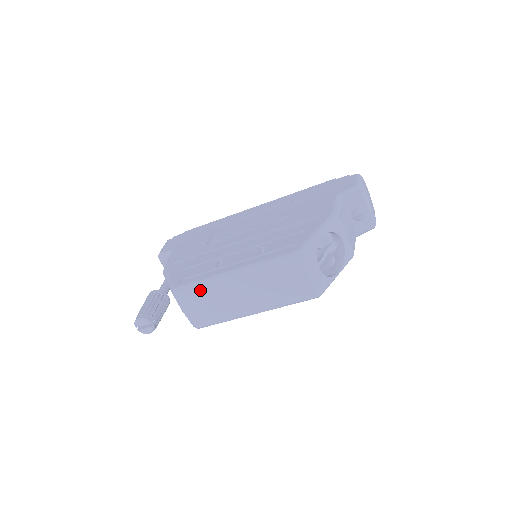
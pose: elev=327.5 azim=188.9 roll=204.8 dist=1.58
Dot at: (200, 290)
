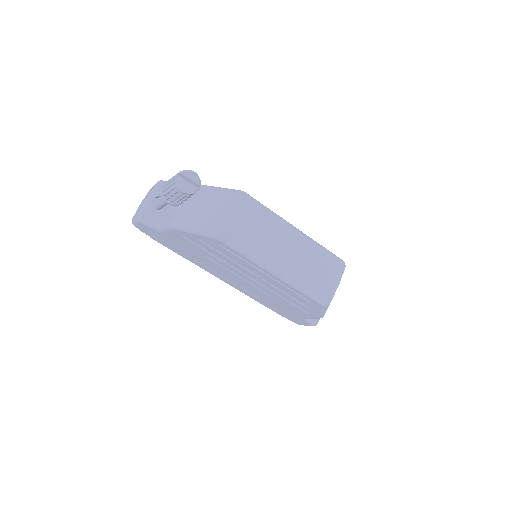
Dot at: (265, 212)
